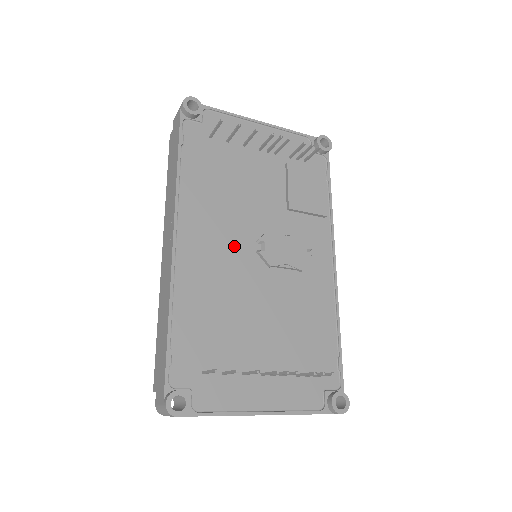
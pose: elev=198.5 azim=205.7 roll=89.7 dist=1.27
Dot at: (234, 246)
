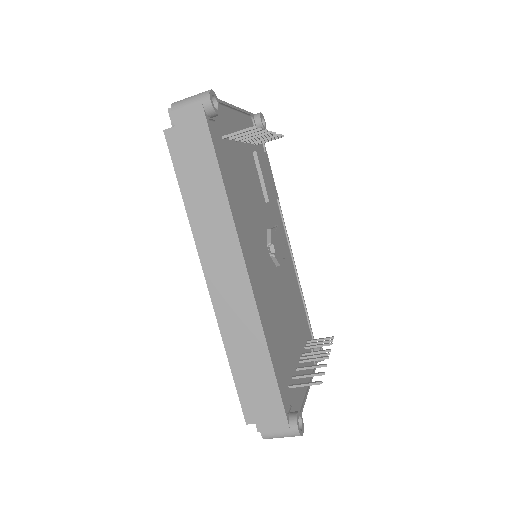
Dot at: (264, 258)
